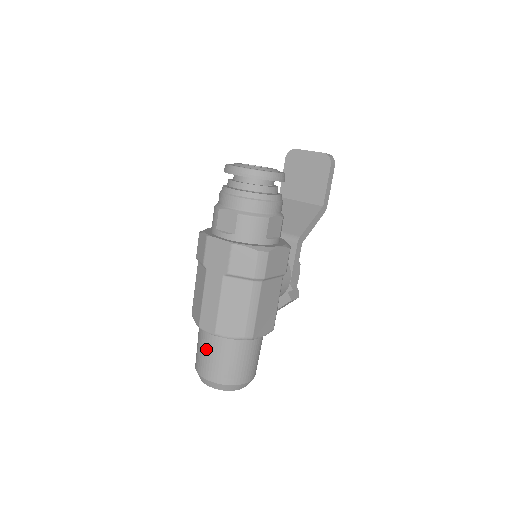
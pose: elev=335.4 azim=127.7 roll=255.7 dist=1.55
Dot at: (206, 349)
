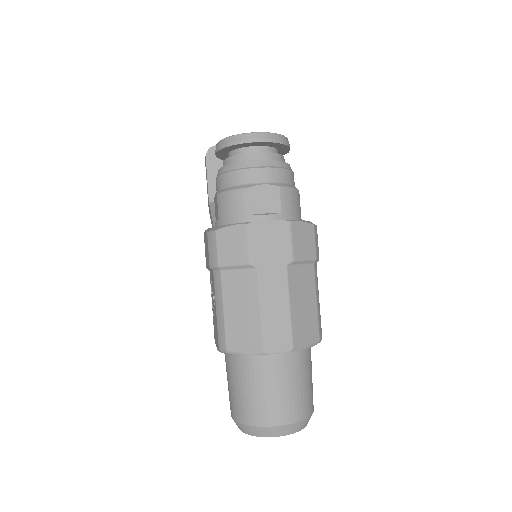
Dot at: (275, 381)
